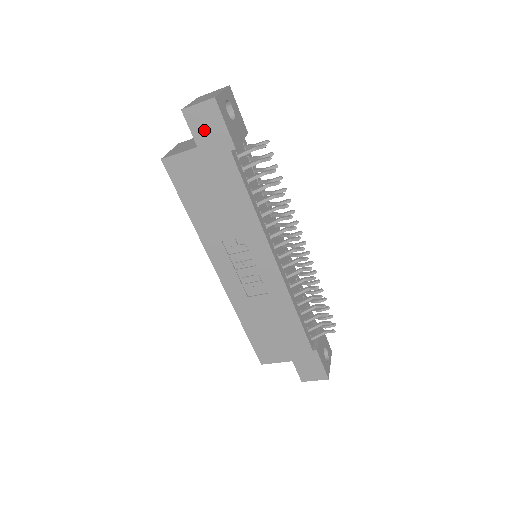
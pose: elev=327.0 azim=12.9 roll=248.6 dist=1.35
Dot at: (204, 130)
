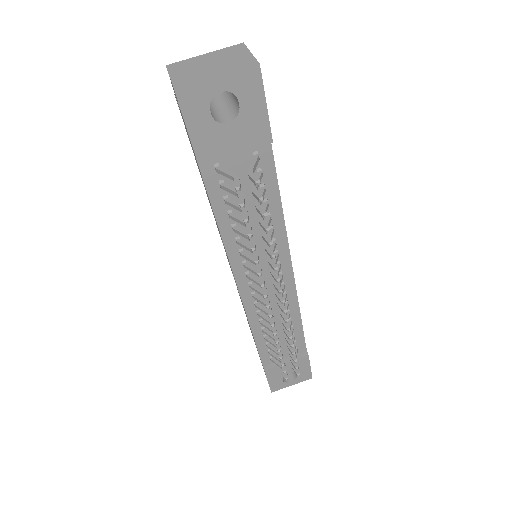
Dot at: occluded
